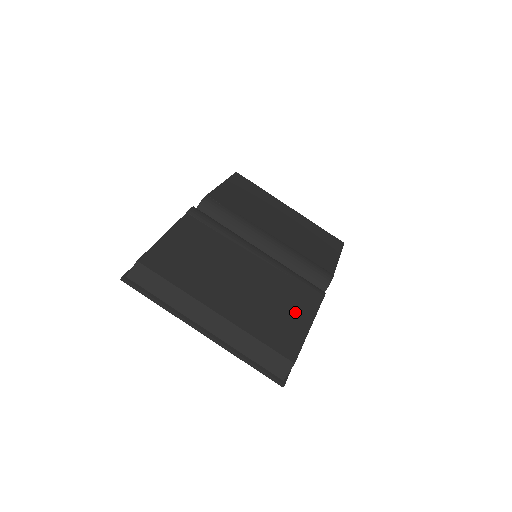
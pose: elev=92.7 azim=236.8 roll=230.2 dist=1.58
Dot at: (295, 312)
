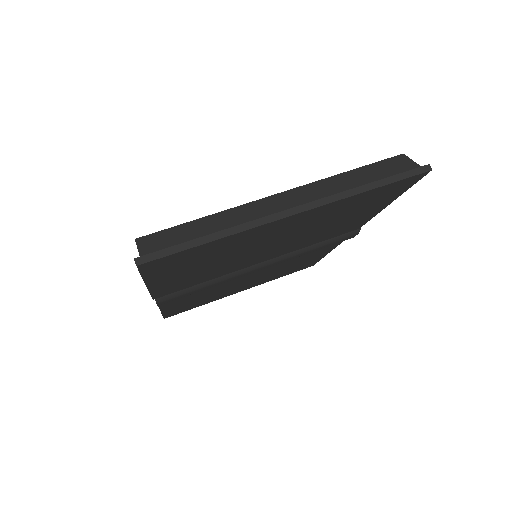
Dot at: occluded
